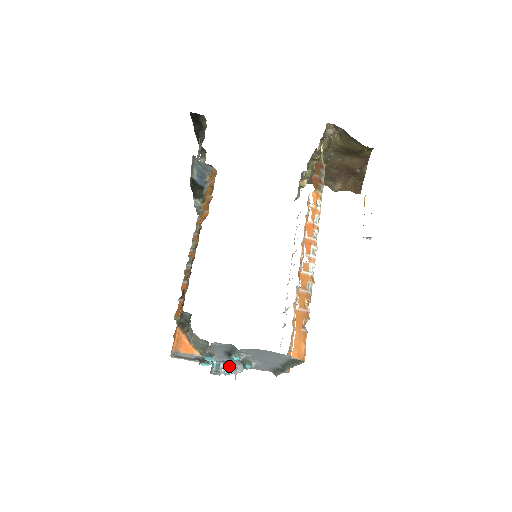
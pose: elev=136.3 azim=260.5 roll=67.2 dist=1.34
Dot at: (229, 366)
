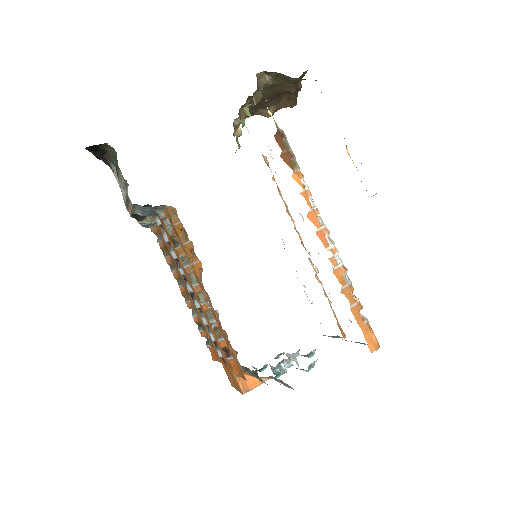
Dot at: (290, 362)
